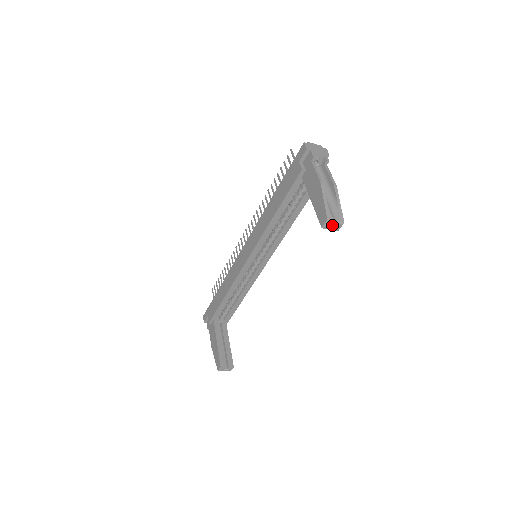
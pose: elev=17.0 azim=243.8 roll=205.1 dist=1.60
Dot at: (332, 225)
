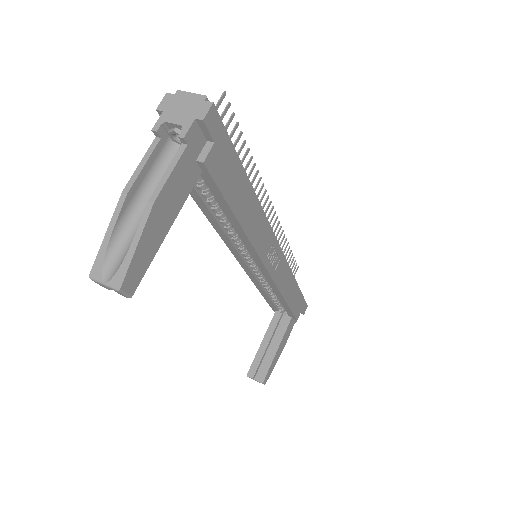
Dot at: (108, 286)
